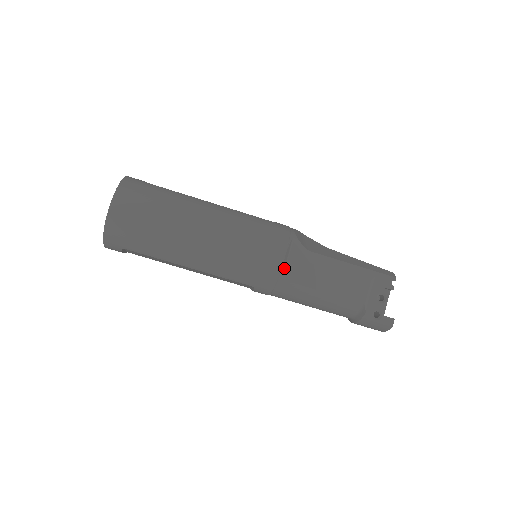
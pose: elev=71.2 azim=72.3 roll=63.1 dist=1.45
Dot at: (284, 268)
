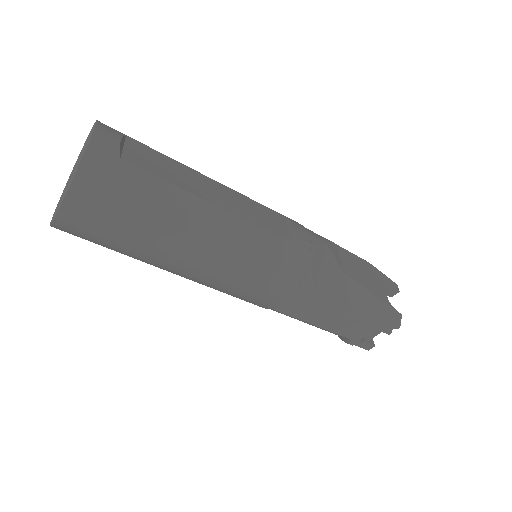
Dot at: occluded
